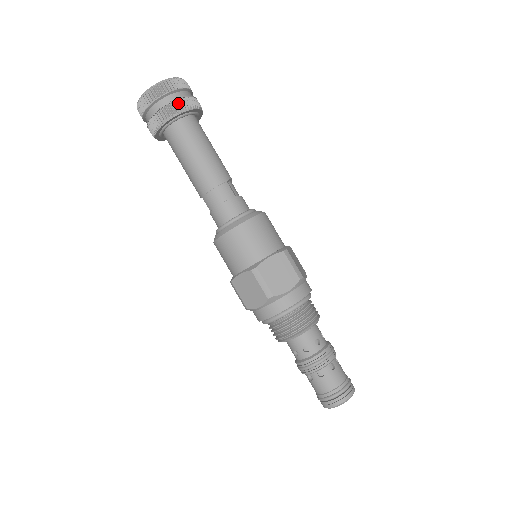
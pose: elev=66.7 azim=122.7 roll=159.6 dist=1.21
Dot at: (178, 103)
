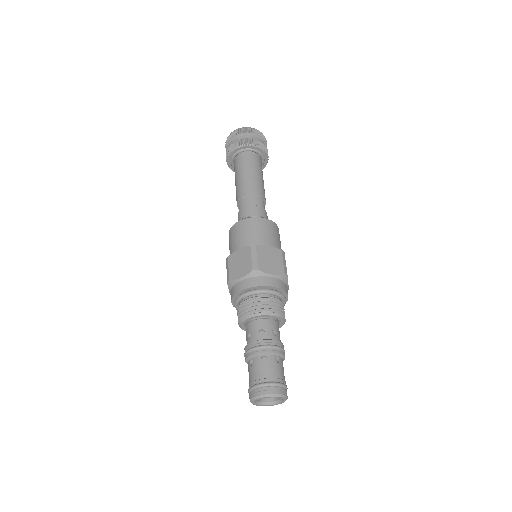
Dot at: (256, 141)
